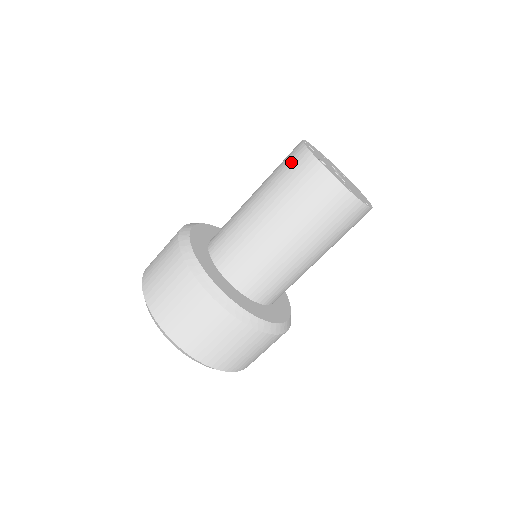
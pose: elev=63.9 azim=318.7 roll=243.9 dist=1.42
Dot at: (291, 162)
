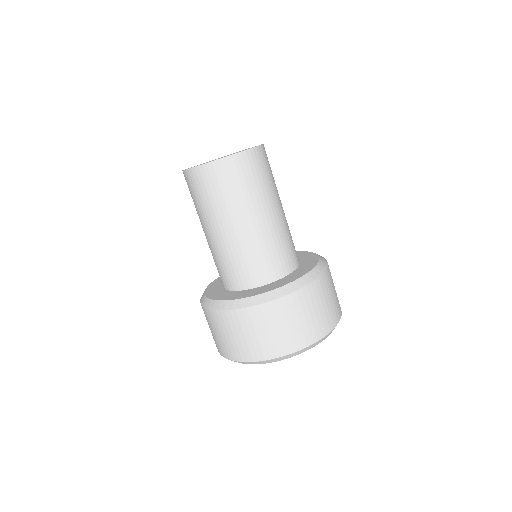
Dot at: occluded
